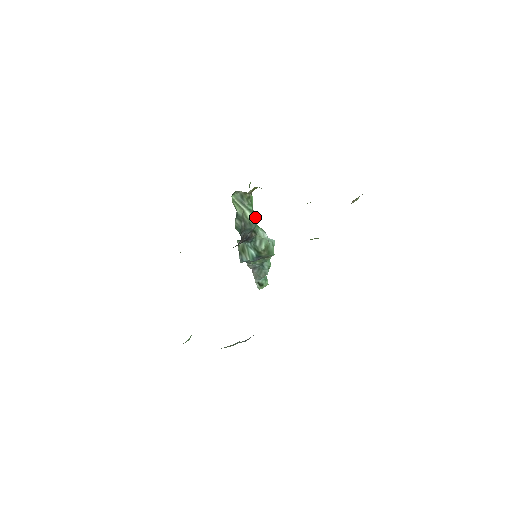
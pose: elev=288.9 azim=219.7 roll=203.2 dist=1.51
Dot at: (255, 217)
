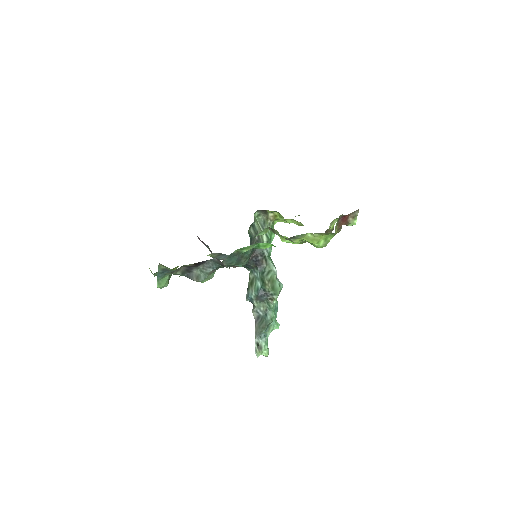
Dot at: (270, 248)
